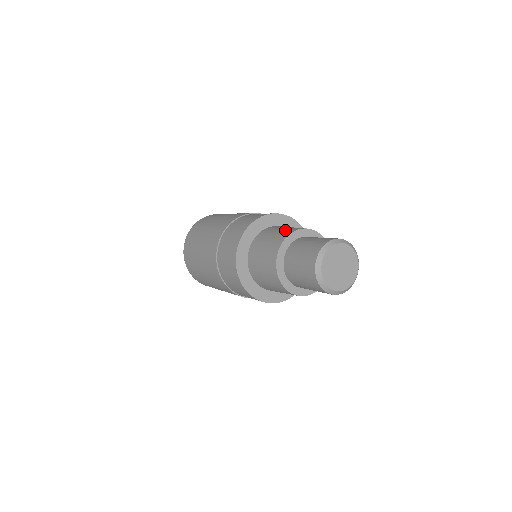
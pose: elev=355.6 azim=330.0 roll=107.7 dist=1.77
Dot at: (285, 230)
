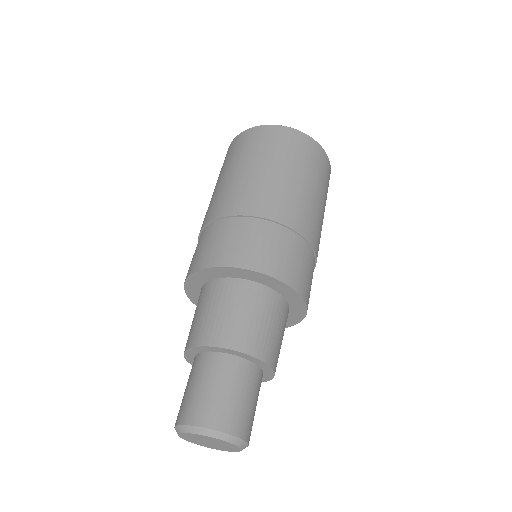
Dot at: (189, 333)
